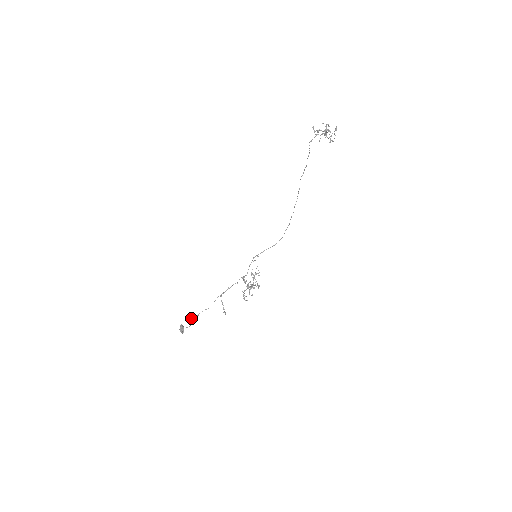
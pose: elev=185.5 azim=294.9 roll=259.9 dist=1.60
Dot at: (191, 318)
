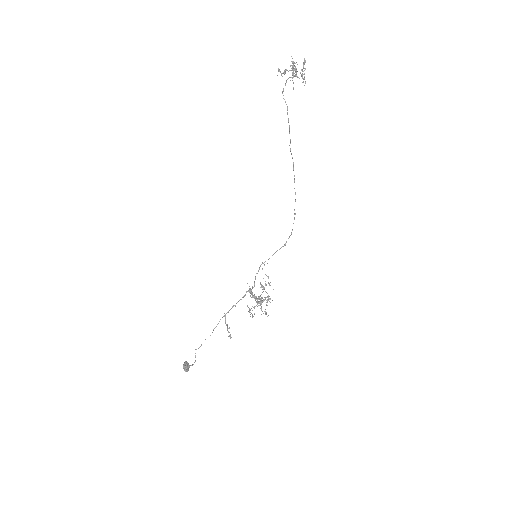
Dot at: occluded
